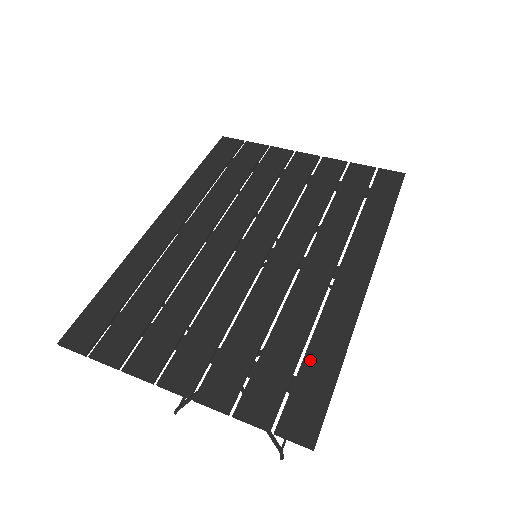
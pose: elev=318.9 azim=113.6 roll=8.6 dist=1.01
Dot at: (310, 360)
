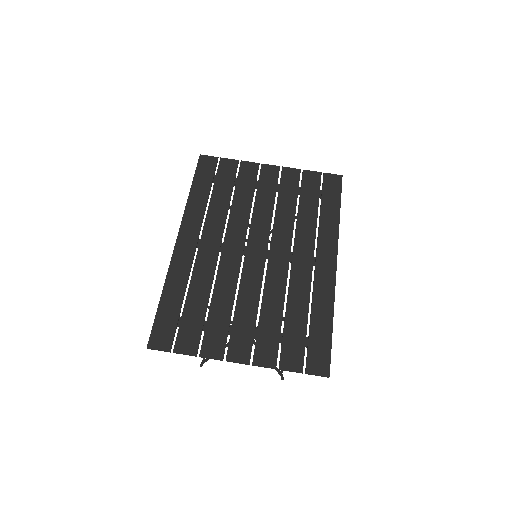
Dot at: (314, 325)
